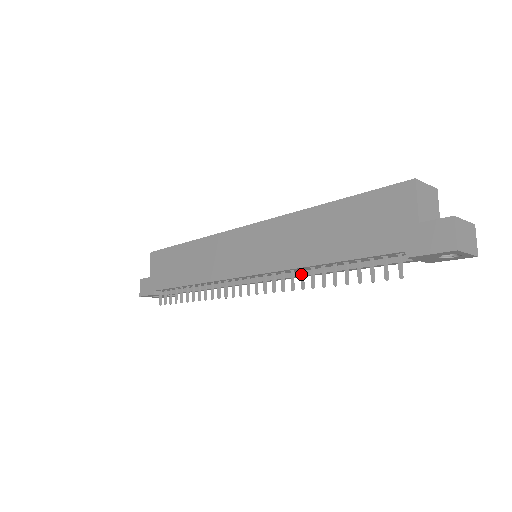
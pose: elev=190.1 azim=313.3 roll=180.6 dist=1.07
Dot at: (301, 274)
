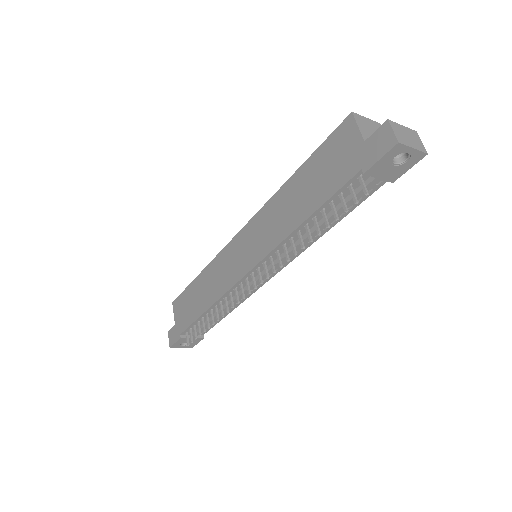
Dot at: (291, 243)
